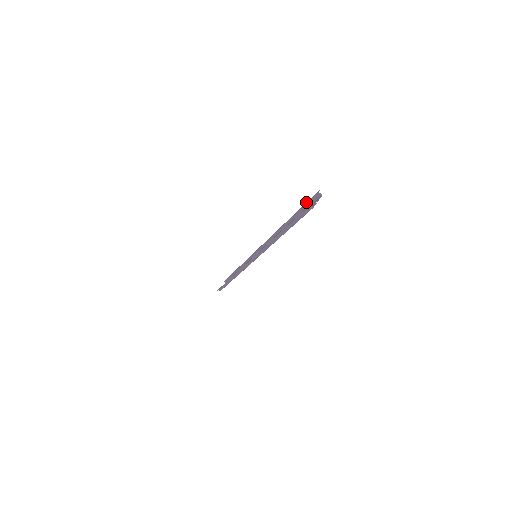
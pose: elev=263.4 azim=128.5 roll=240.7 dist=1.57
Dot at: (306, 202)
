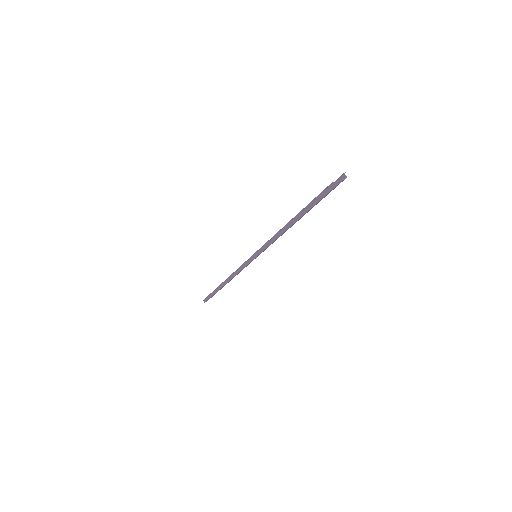
Dot at: occluded
